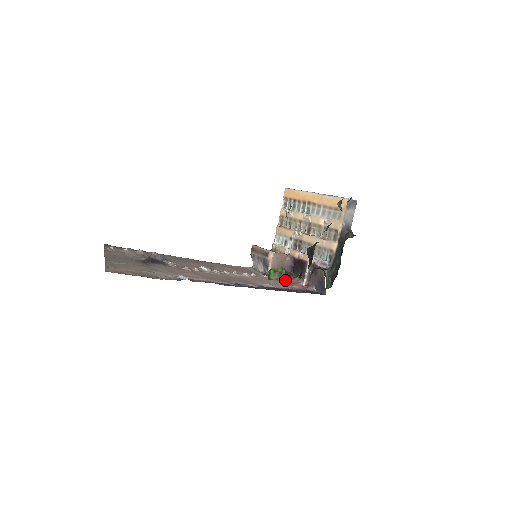
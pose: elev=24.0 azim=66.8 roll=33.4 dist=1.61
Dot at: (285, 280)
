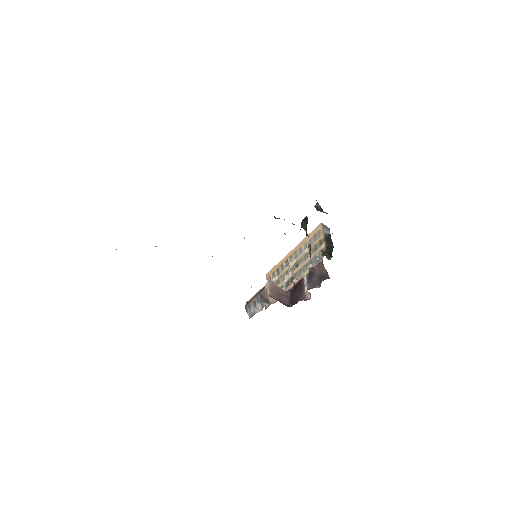
Dot at: occluded
